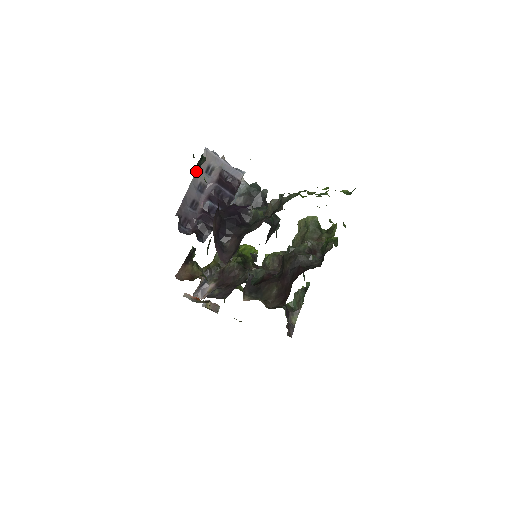
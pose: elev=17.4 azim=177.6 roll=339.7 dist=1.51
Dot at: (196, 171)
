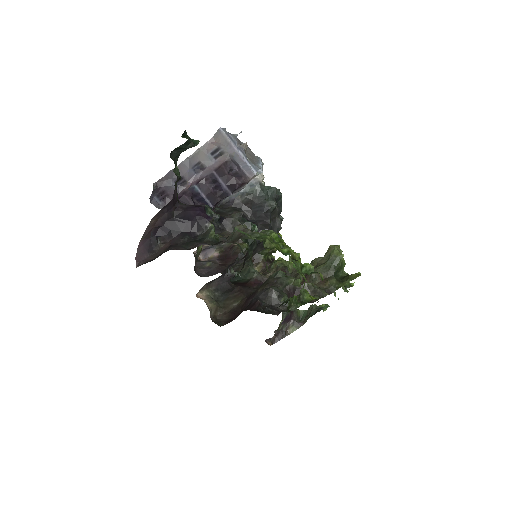
Dot at: (178, 153)
